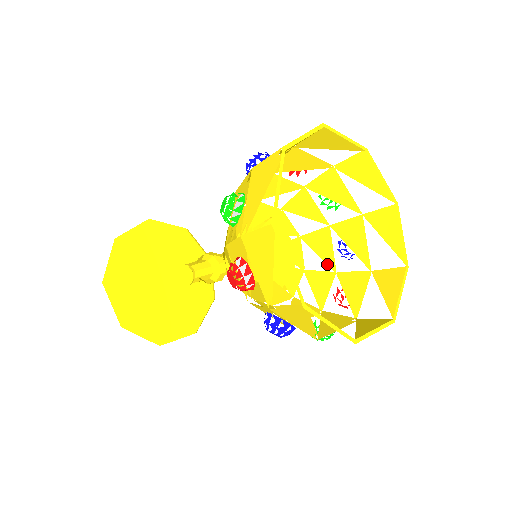
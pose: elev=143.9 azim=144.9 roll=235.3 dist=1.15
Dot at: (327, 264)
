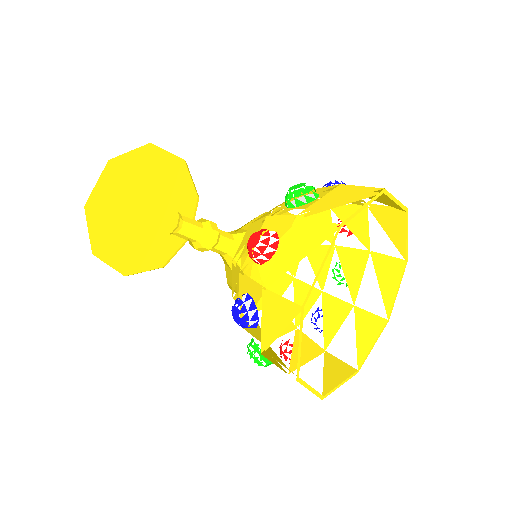
Dot at: occluded
